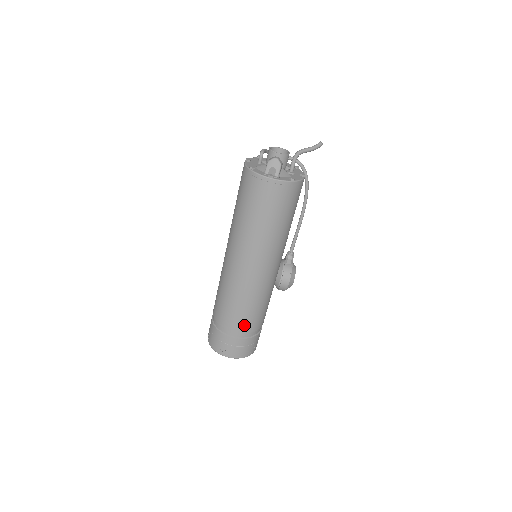
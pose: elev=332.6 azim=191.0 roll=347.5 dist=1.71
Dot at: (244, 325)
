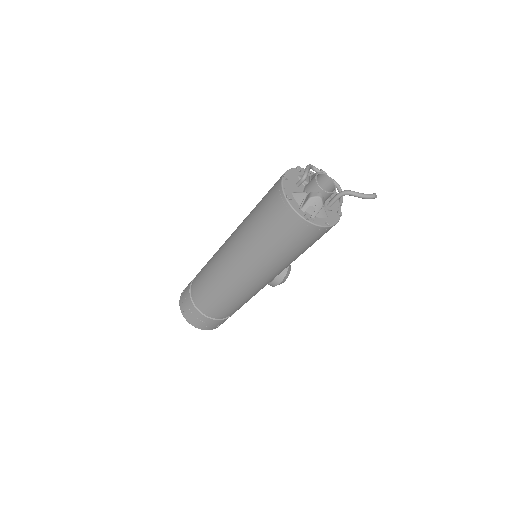
Dot at: (222, 312)
